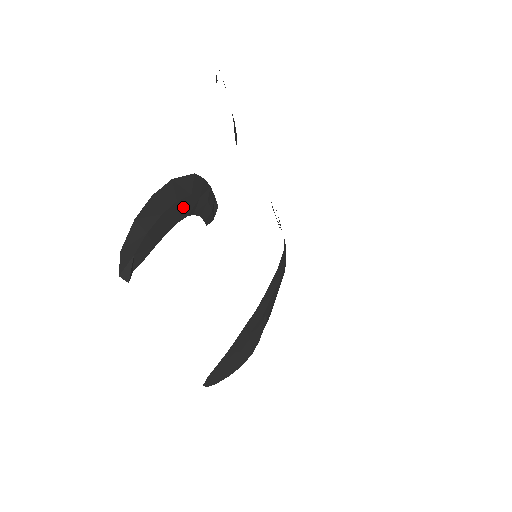
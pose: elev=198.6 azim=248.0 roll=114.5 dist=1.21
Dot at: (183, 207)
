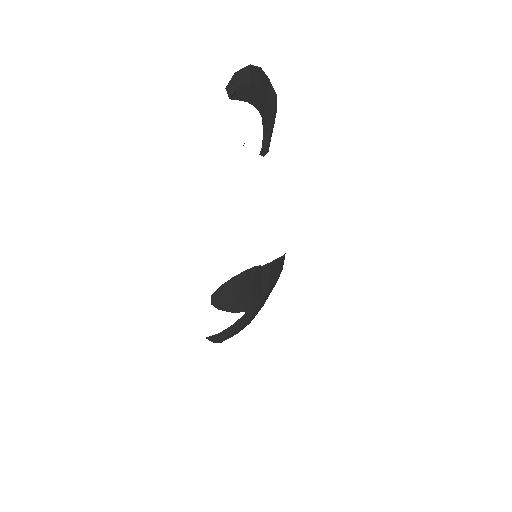
Dot at: (264, 107)
